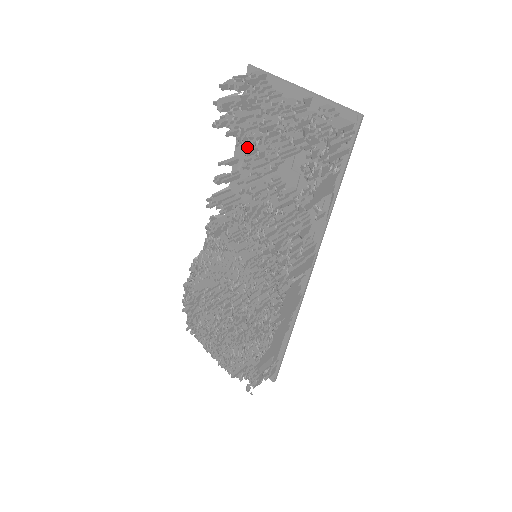
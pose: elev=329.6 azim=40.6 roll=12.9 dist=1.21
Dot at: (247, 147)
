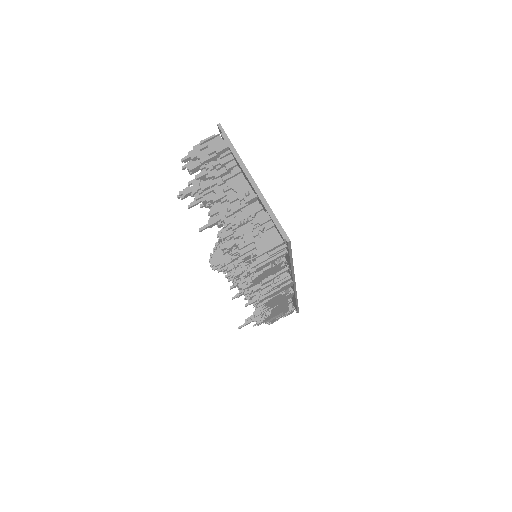
Dot at: occluded
